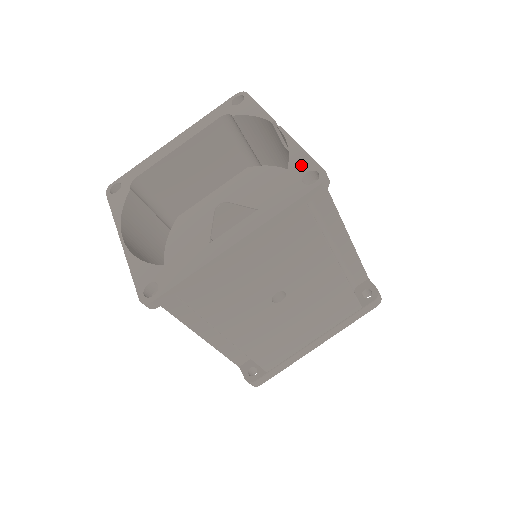
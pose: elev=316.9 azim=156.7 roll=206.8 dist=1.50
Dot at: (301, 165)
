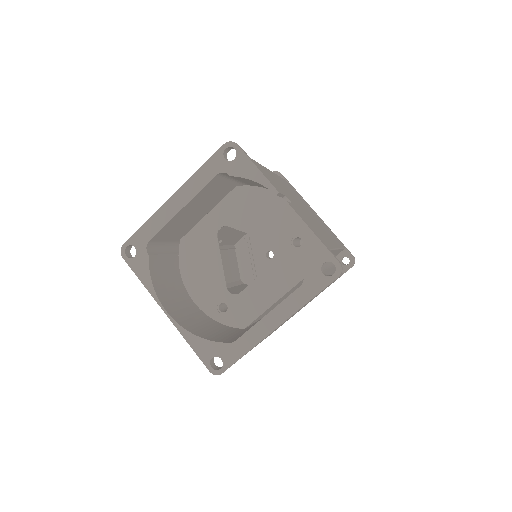
Dot at: (317, 254)
